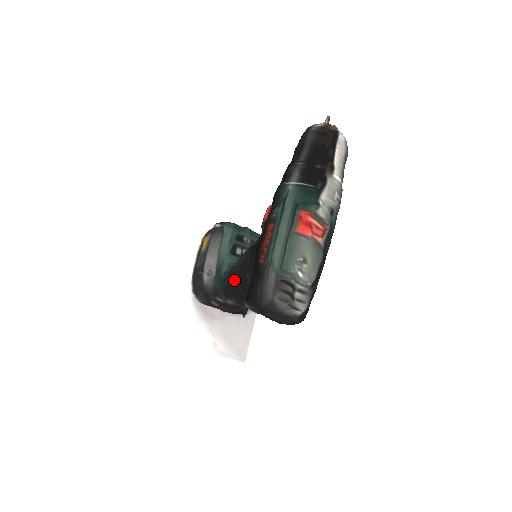
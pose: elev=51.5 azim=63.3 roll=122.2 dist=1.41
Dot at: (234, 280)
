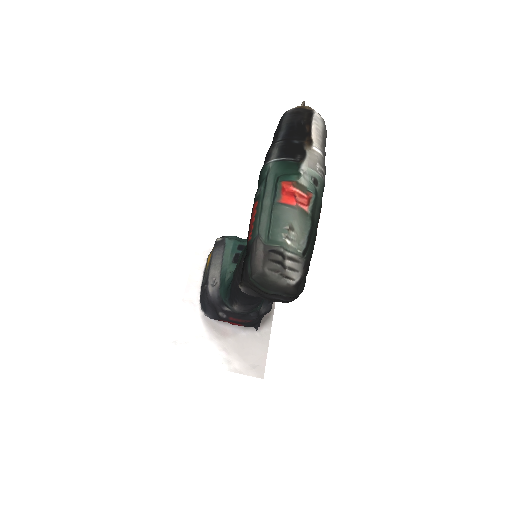
Dot at: (235, 280)
